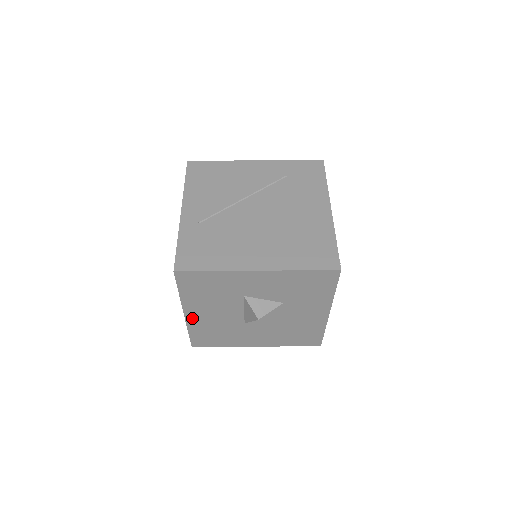
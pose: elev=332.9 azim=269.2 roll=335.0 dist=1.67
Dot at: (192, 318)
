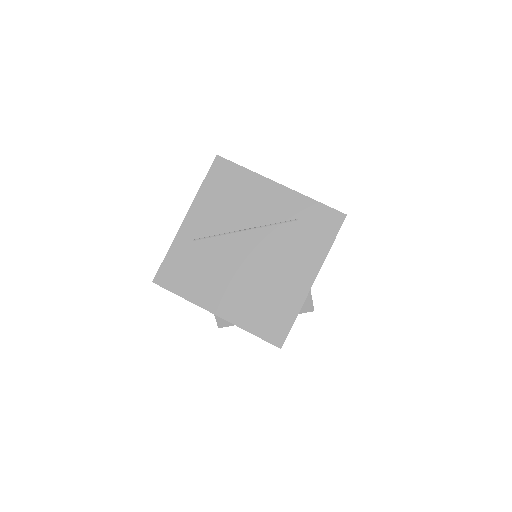
Dot at: occluded
